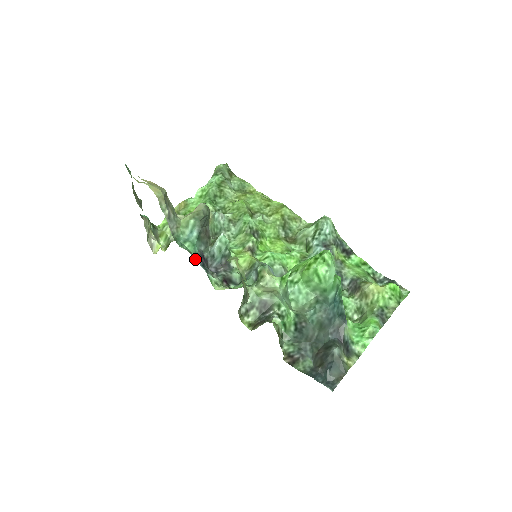
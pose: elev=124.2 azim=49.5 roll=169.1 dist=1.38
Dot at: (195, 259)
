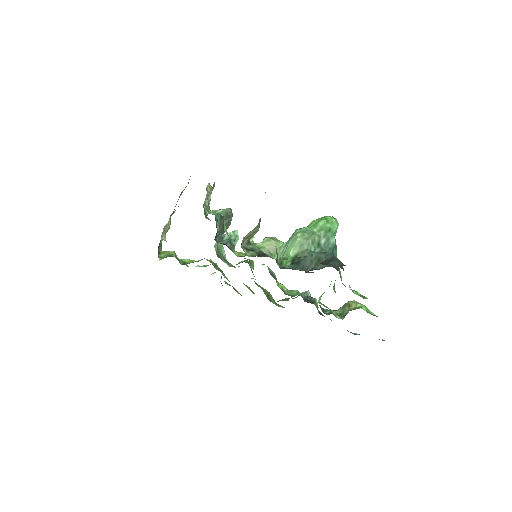
Dot at: occluded
